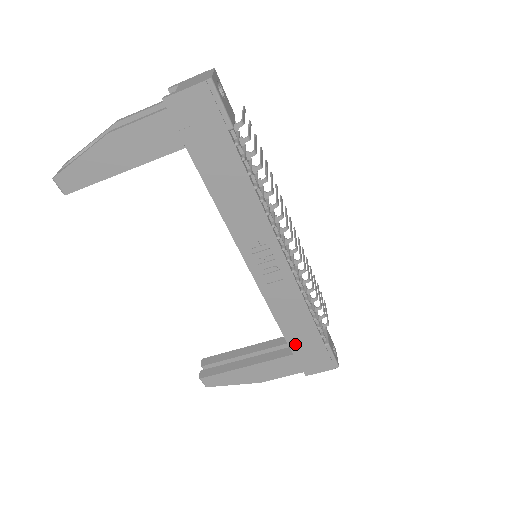
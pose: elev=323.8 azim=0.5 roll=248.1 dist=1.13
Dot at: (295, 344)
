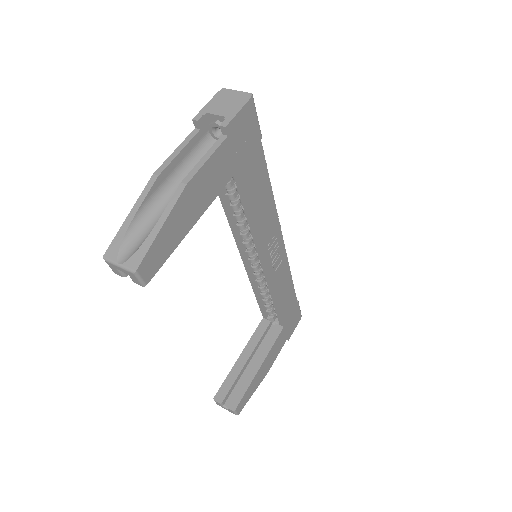
Dot at: (285, 316)
